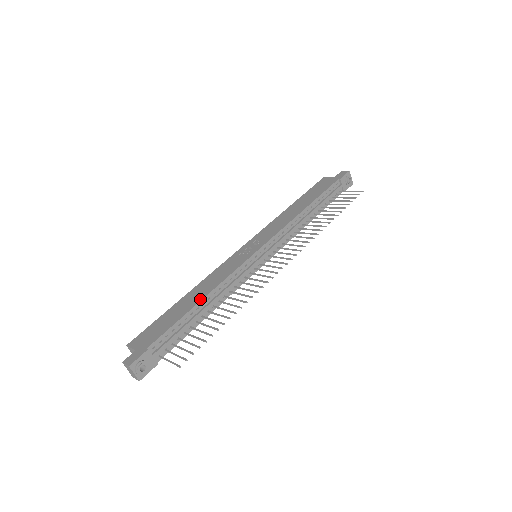
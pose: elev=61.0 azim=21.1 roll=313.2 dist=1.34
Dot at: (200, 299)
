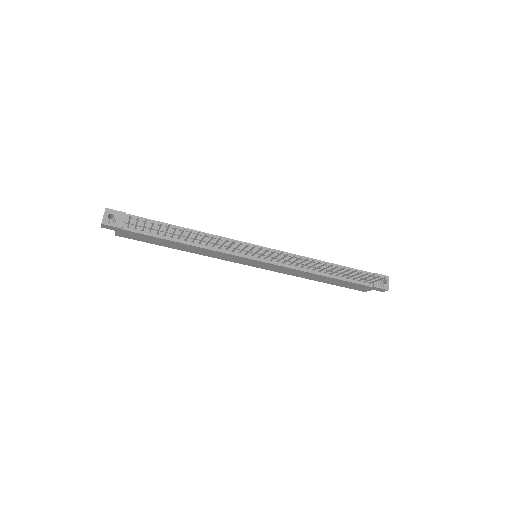
Dot at: (188, 229)
